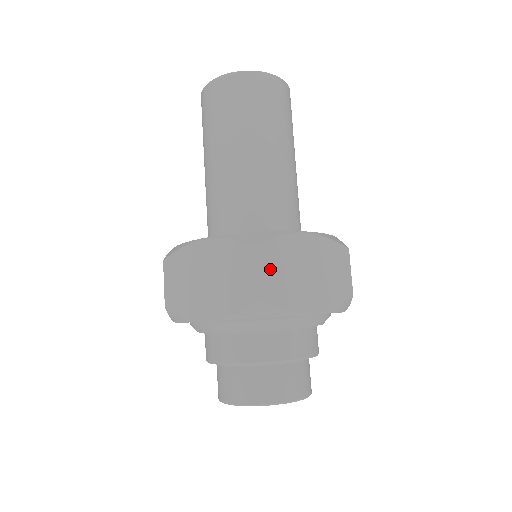
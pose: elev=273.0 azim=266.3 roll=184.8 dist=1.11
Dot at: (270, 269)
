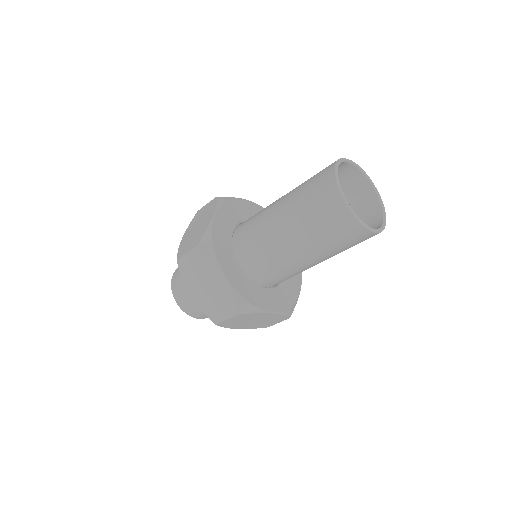
Dot at: (235, 320)
